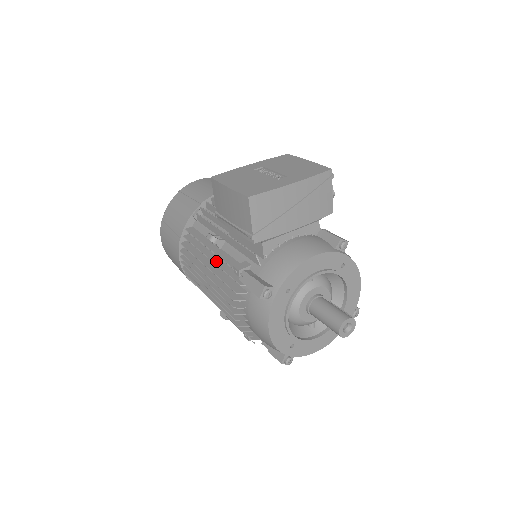
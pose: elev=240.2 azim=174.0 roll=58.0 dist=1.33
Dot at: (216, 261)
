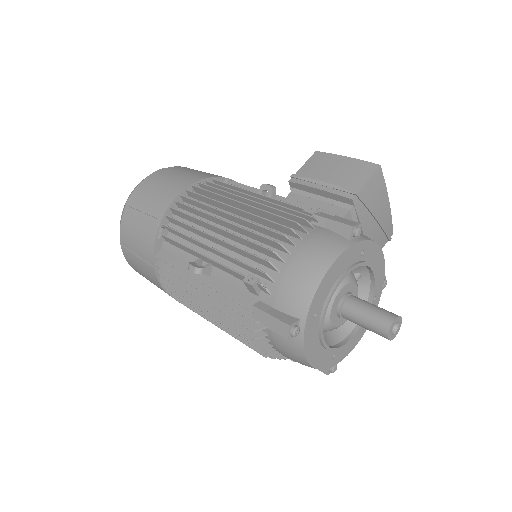
Dot at: (266, 202)
